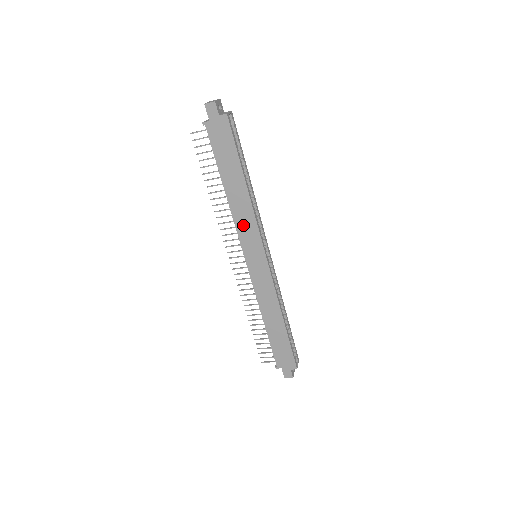
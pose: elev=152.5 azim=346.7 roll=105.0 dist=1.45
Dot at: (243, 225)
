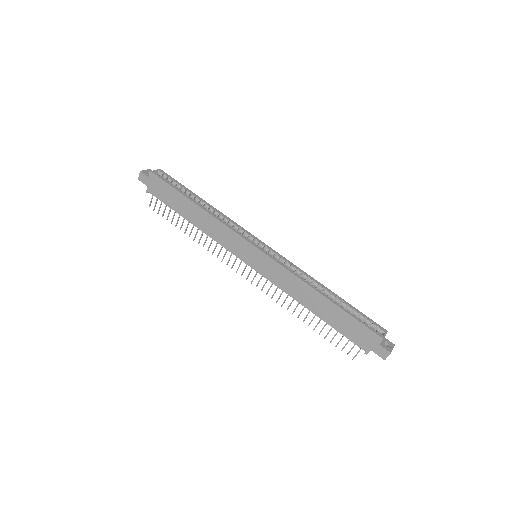
Dot at: (222, 238)
